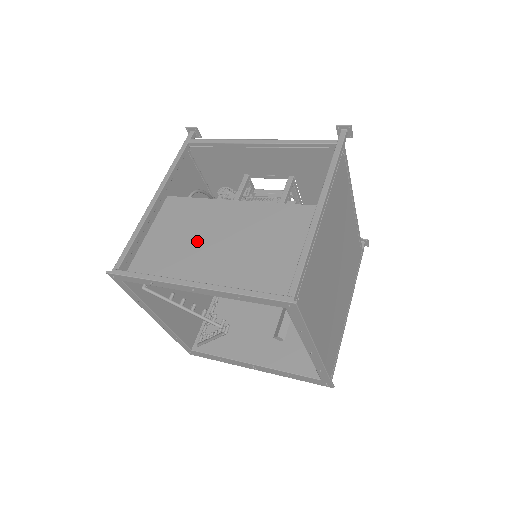
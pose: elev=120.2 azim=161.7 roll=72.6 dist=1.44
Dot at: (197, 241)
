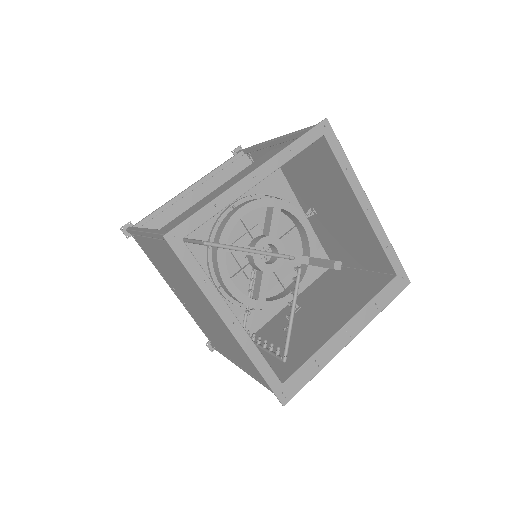
Dot at: occluded
